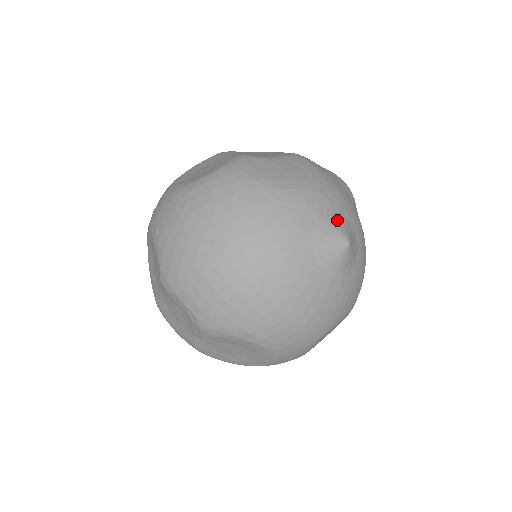
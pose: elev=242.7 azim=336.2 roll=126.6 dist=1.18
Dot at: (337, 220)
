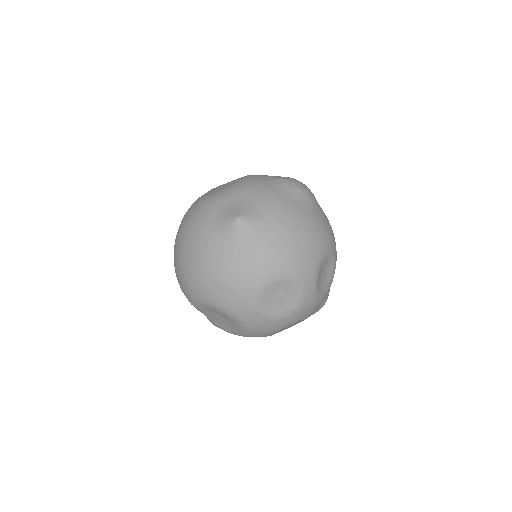
Dot at: (237, 206)
